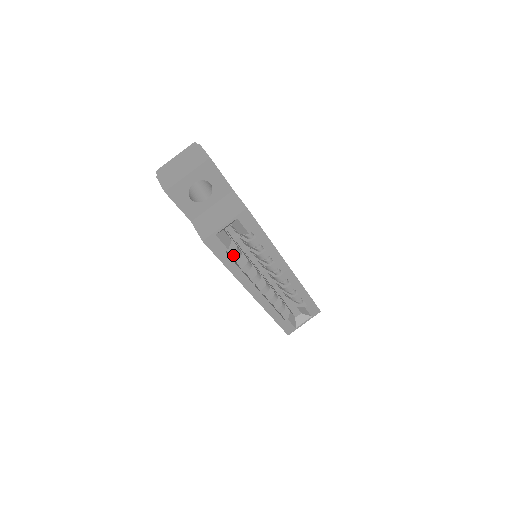
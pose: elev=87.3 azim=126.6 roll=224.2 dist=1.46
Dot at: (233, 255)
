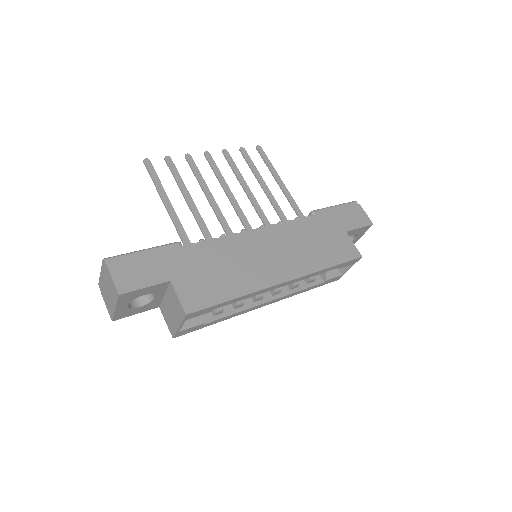
Dot at: (215, 314)
